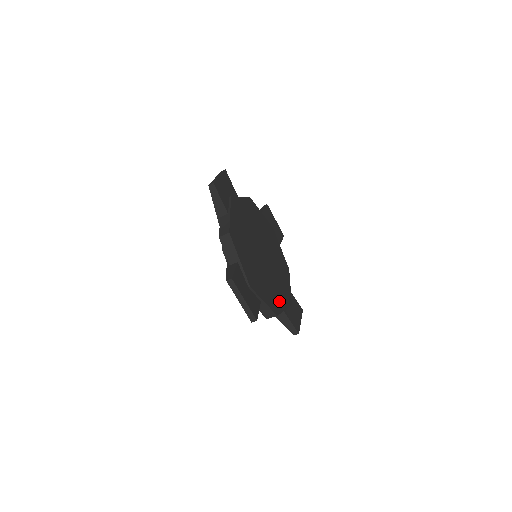
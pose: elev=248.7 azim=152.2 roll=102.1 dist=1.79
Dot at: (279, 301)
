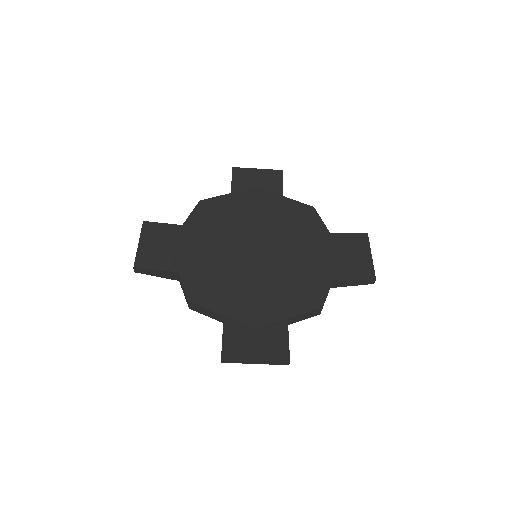
Dot at: (317, 280)
